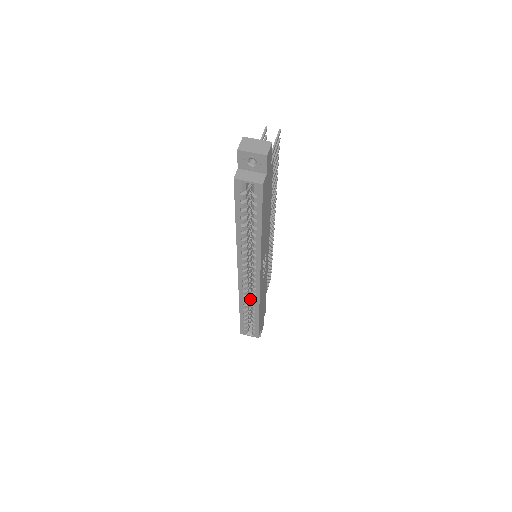
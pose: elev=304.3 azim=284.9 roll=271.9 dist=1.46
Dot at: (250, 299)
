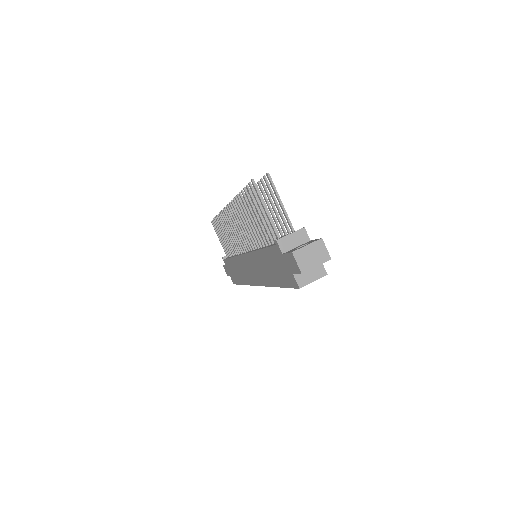
Dot at: occluded
